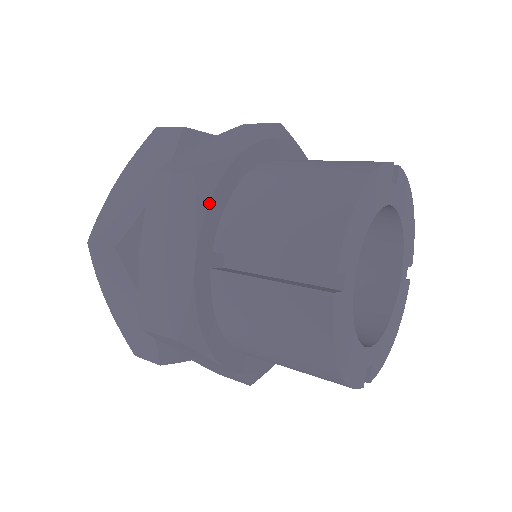
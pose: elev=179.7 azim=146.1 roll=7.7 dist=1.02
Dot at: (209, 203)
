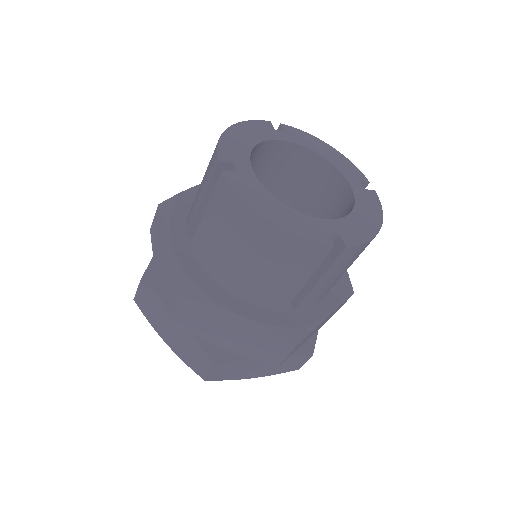
Dot at: (171, 212)
